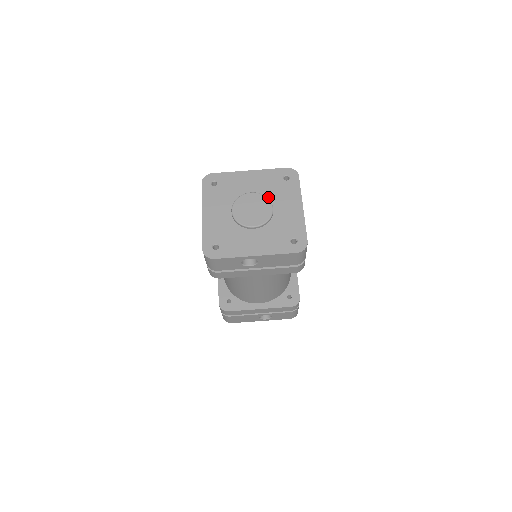
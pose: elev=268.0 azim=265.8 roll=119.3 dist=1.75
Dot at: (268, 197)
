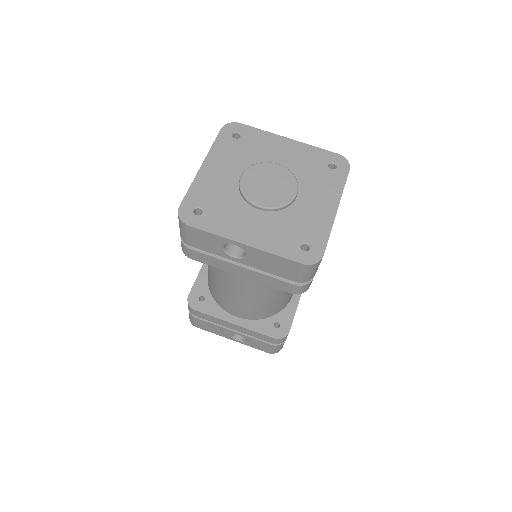
Dot at: (297, 179)
